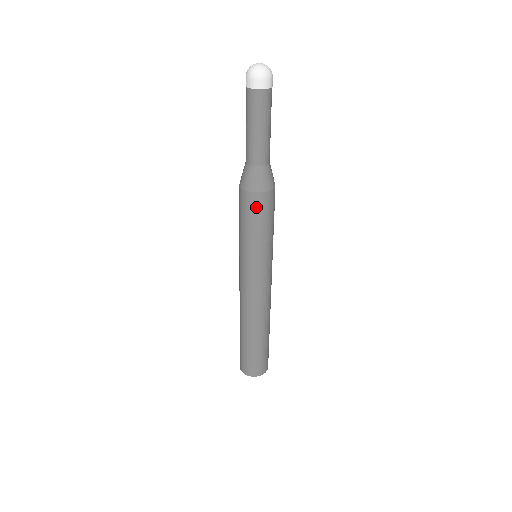
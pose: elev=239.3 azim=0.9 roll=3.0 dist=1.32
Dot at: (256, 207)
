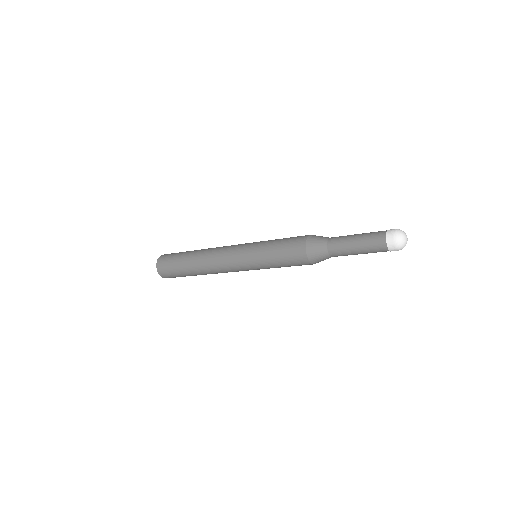
Dot at: occluded
